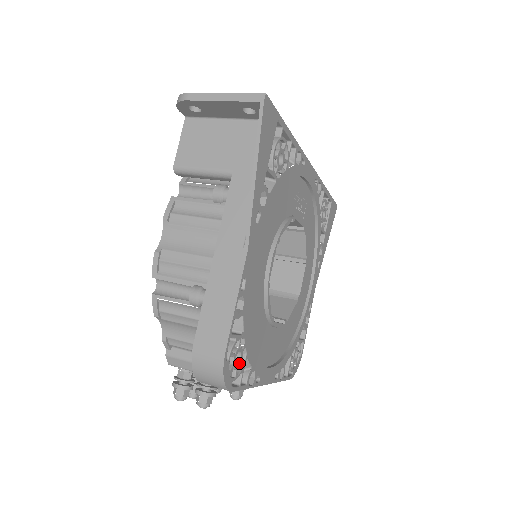
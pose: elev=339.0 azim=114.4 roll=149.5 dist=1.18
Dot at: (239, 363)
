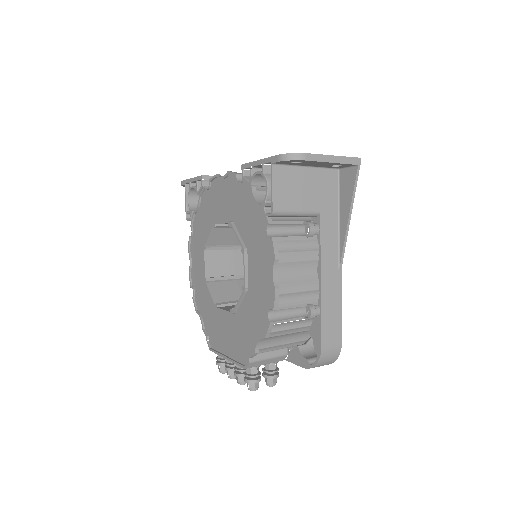
Dot at: occluded
